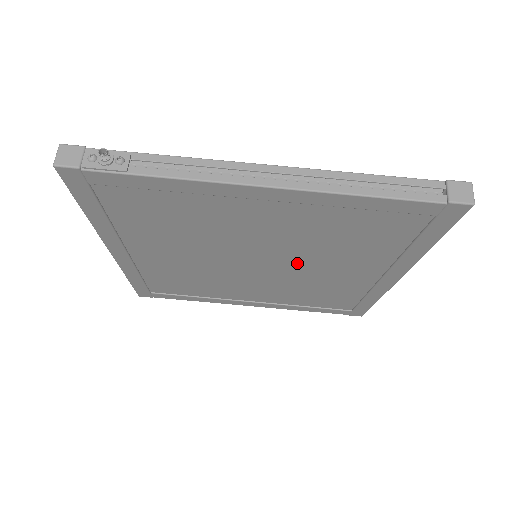
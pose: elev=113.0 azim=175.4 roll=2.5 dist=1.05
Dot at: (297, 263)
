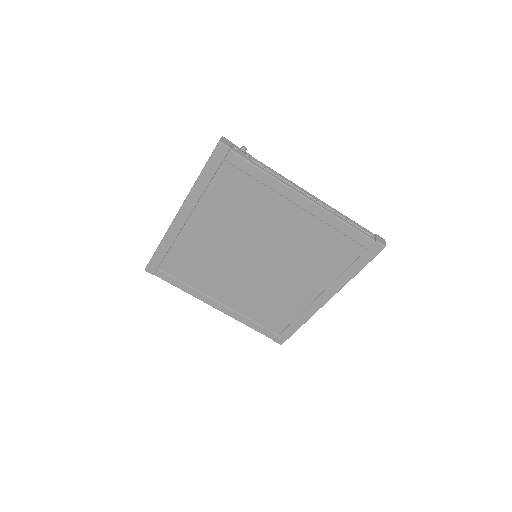
Dot at: (279, 267)
